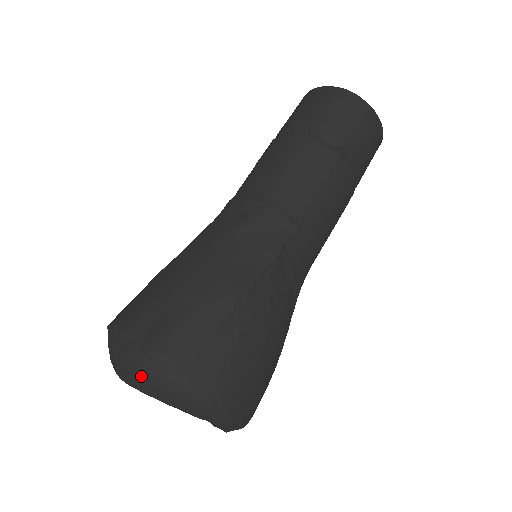
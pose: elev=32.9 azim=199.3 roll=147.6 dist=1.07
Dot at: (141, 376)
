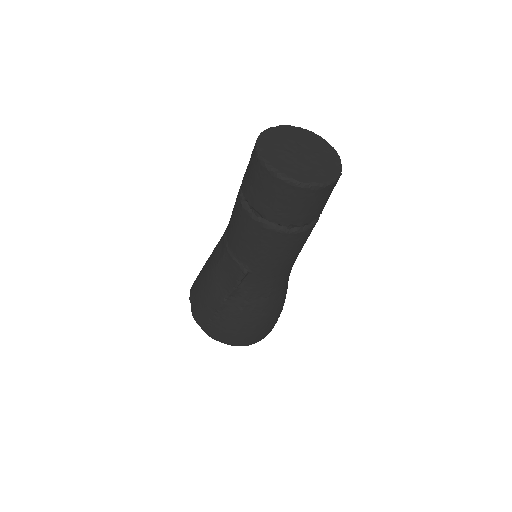
Dot at: occluded
